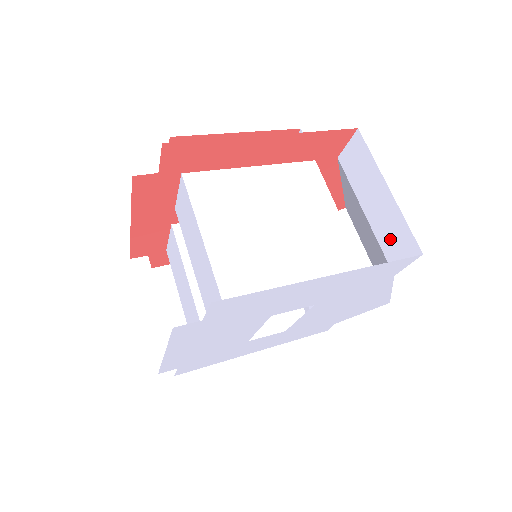
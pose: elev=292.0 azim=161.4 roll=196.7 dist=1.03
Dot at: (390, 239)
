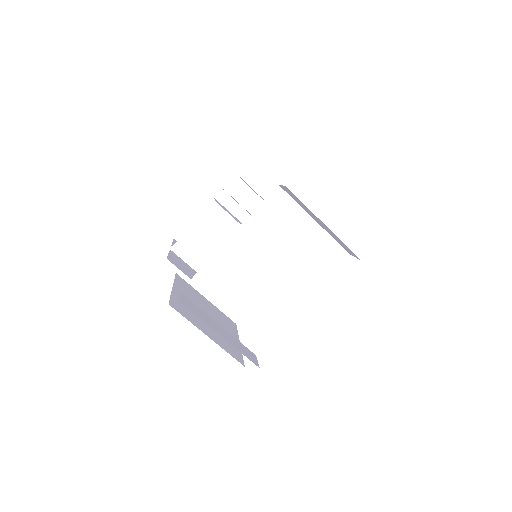
Dot at: (339, 242)
